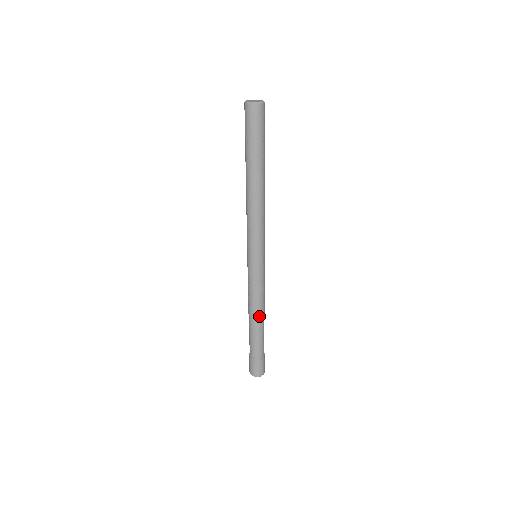
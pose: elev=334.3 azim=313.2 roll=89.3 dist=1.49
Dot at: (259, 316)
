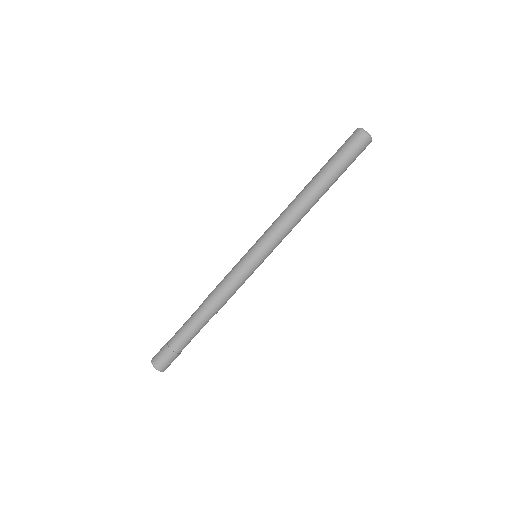
Dot at: (212, 311)
